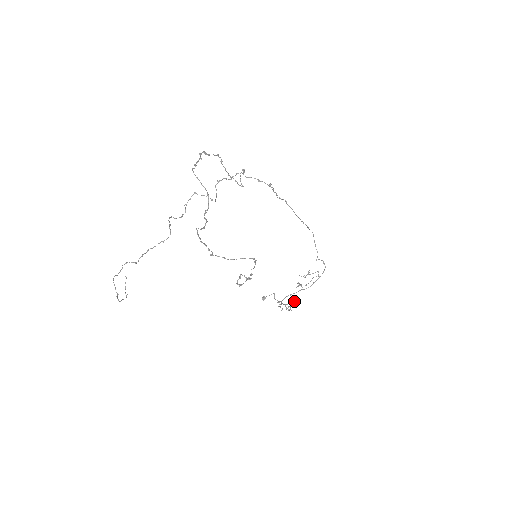
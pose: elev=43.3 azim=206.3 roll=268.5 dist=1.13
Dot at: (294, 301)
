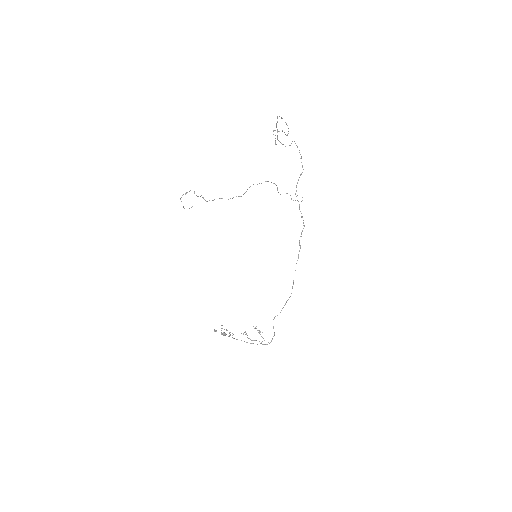
Dot at: (232, 335)
